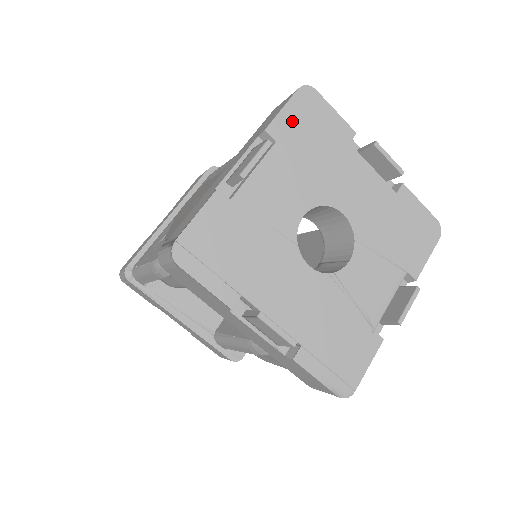
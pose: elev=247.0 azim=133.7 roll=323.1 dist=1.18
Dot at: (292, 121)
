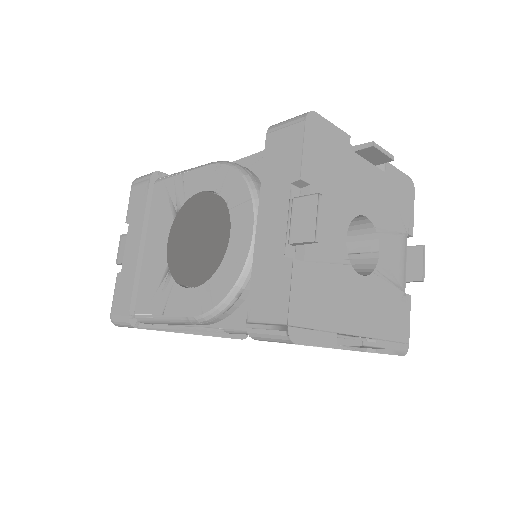
Dot at: (313, 156)
